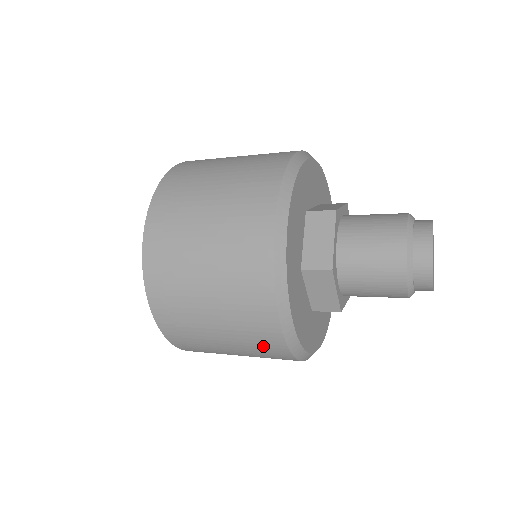
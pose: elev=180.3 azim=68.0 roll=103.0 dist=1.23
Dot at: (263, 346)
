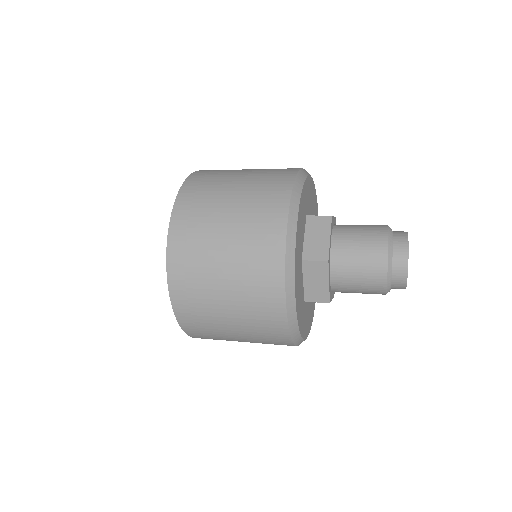
Dot at: (266, 323)
